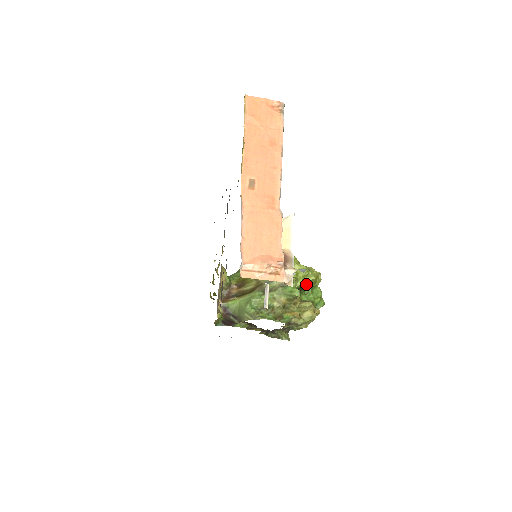
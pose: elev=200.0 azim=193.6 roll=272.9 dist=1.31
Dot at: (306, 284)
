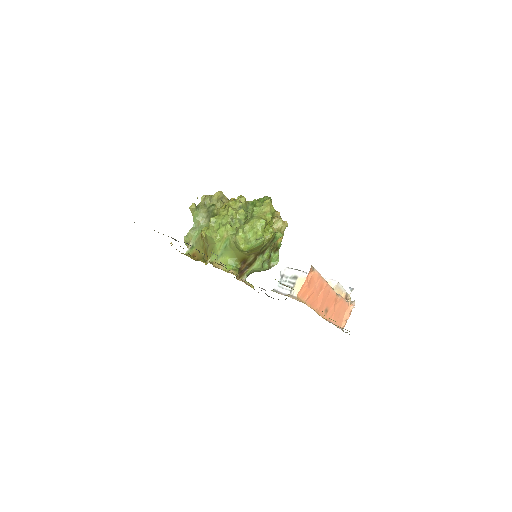
Dot at: occluded
